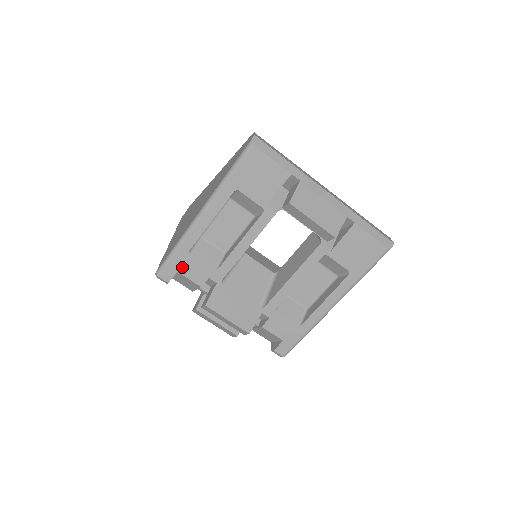
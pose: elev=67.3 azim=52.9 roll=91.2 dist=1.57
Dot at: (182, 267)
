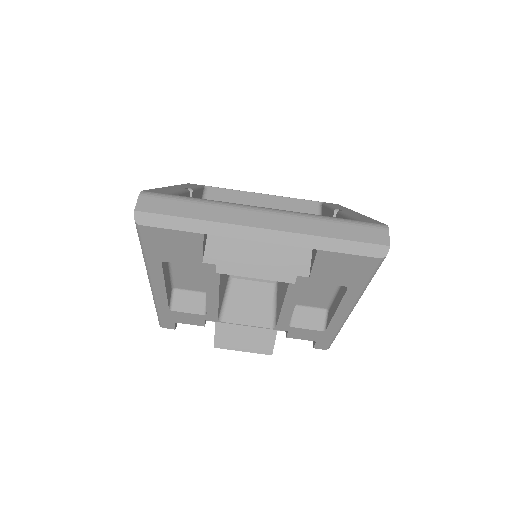
Dot at: (175, 319)
